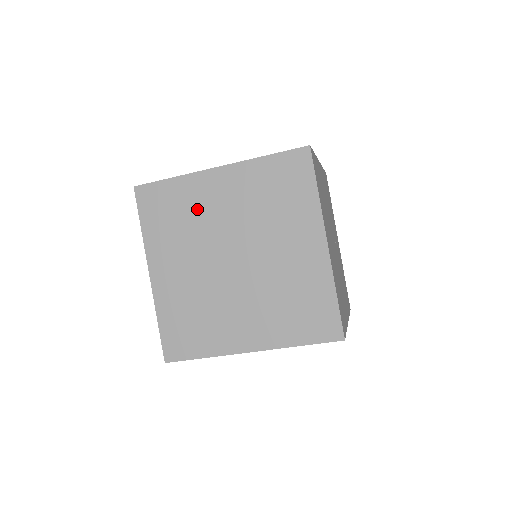
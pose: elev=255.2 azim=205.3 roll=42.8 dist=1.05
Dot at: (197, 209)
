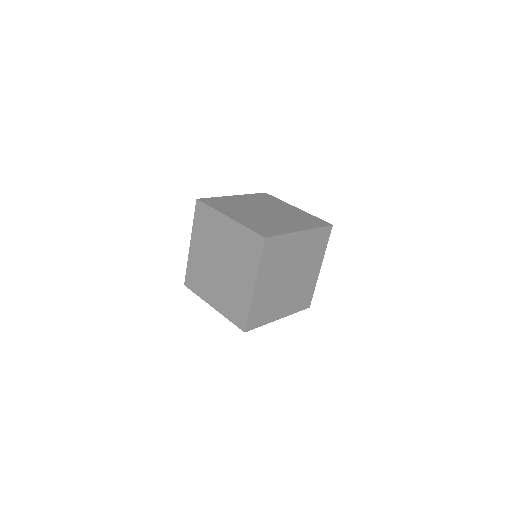
Dot at: (215, 230)
